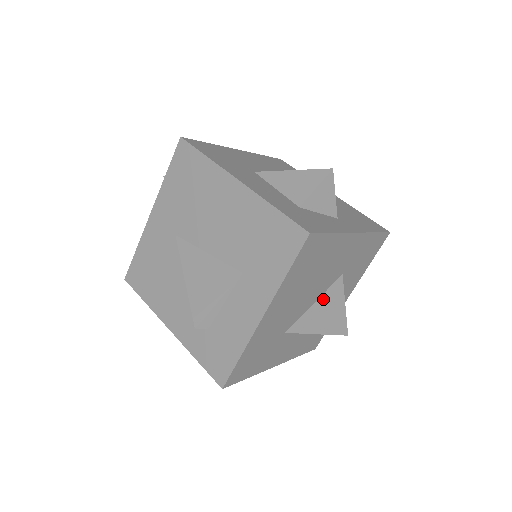
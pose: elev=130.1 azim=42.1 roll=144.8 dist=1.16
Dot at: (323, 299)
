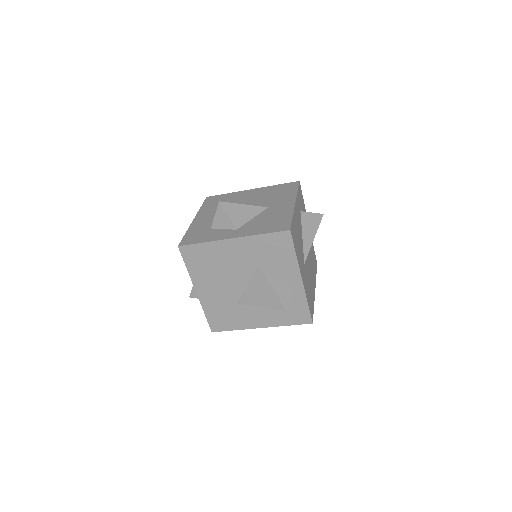
Dot at: (253, 283)
